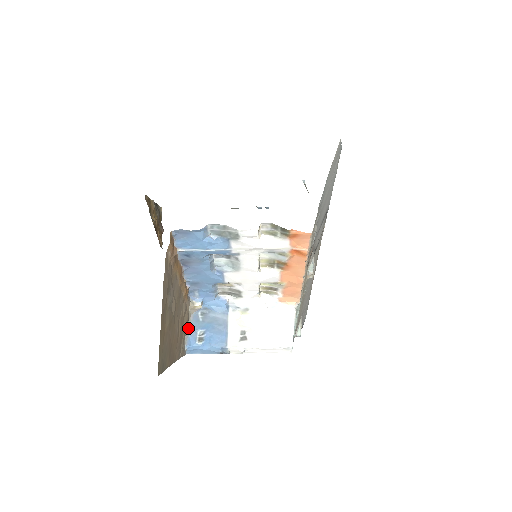
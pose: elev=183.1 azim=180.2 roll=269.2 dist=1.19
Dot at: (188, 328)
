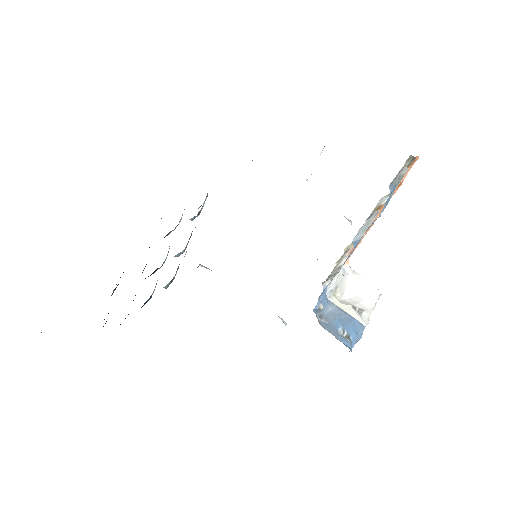
Dot at: occluded
